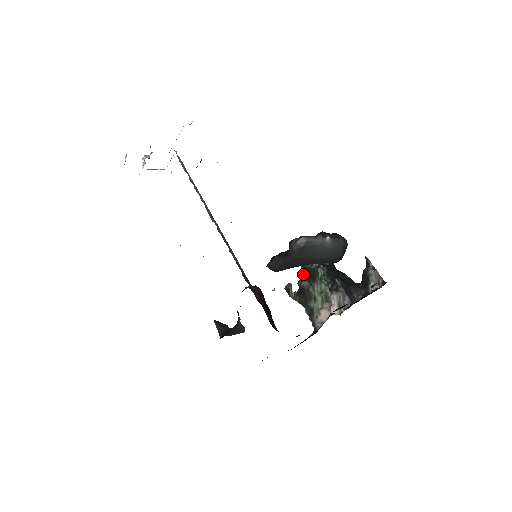
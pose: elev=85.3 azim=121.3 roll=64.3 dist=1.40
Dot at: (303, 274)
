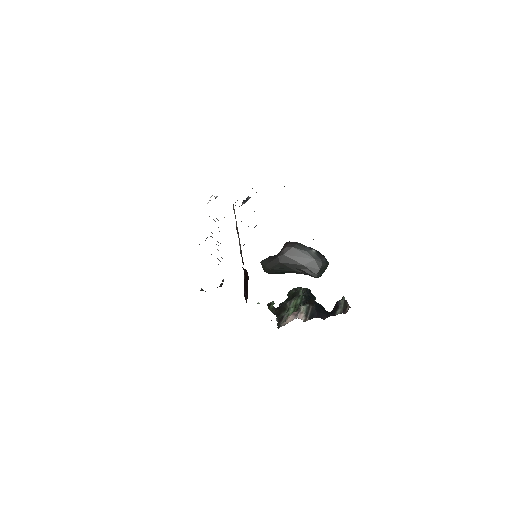
Dot at: (287, 299)
